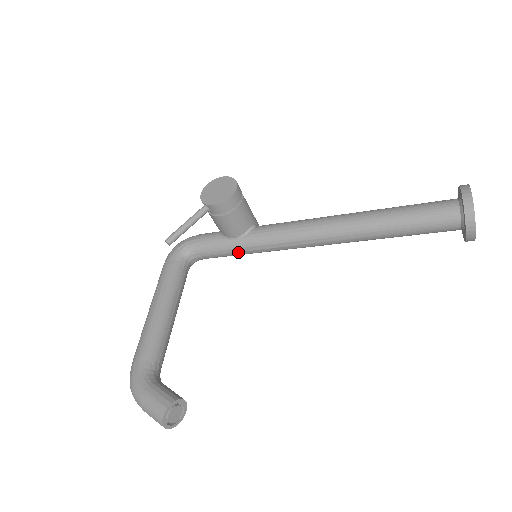
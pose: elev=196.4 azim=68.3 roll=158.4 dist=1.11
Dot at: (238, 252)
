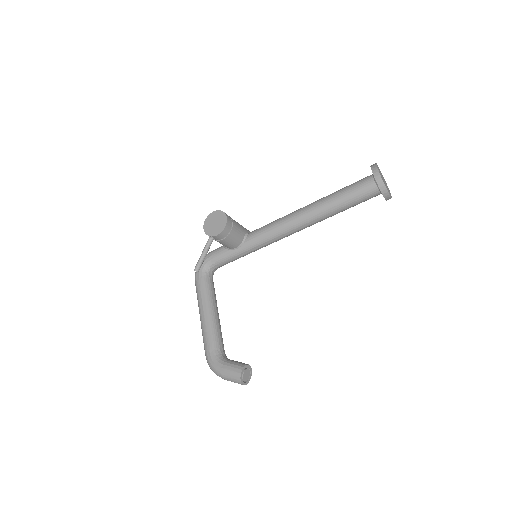
Dot at: (242, 256)
